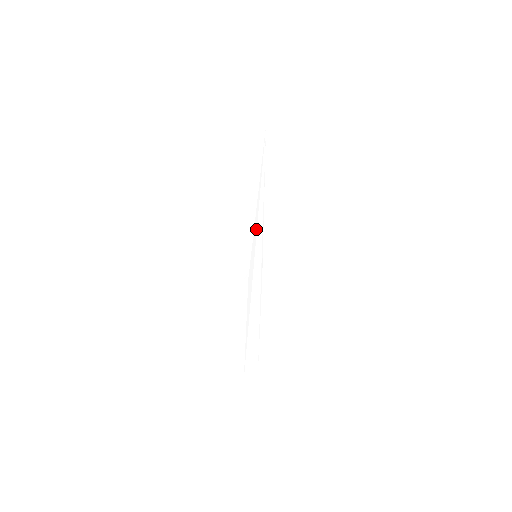
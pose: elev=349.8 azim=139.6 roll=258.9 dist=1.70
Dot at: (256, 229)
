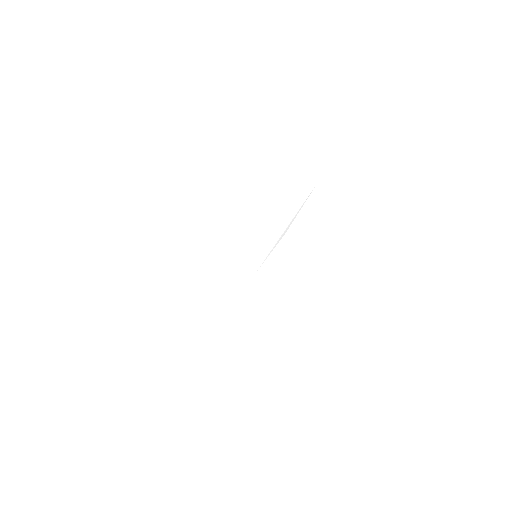
Dot at: (269, 237)
